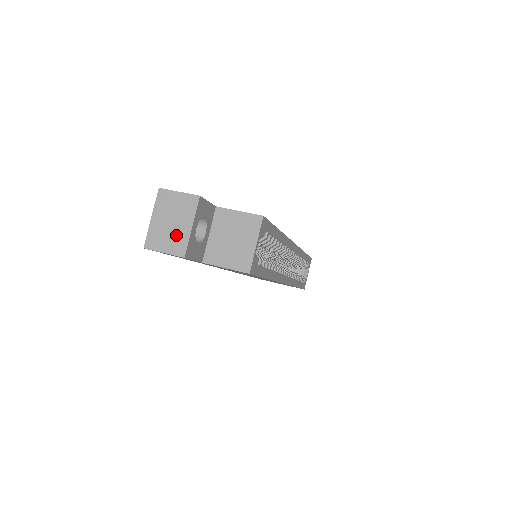
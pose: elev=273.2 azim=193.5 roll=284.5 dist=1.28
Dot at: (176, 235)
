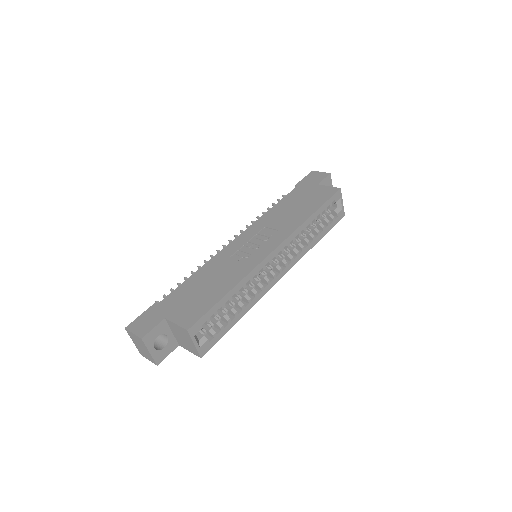
Dot at: (147, 354)
